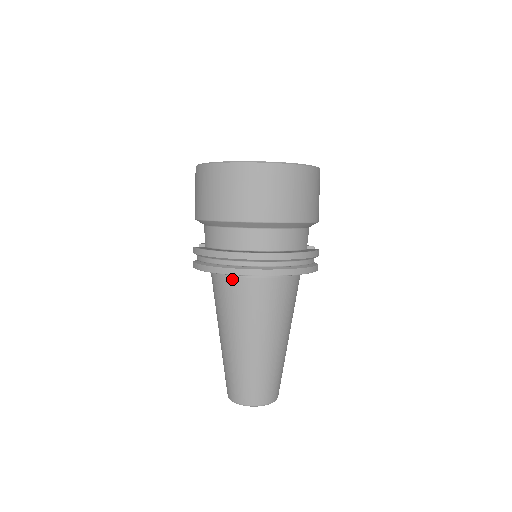
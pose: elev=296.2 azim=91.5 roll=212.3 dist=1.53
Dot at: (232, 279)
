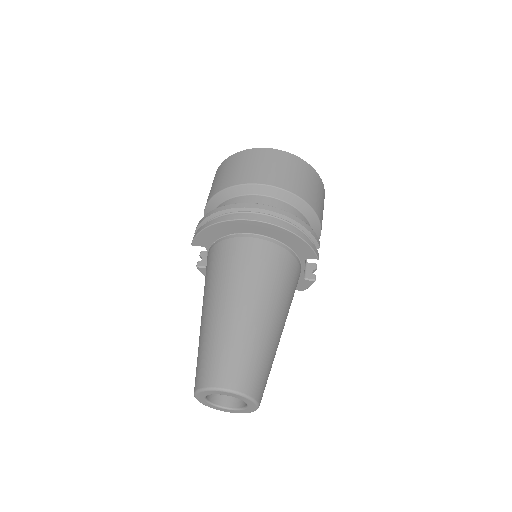
Dot at: (228, 241)
